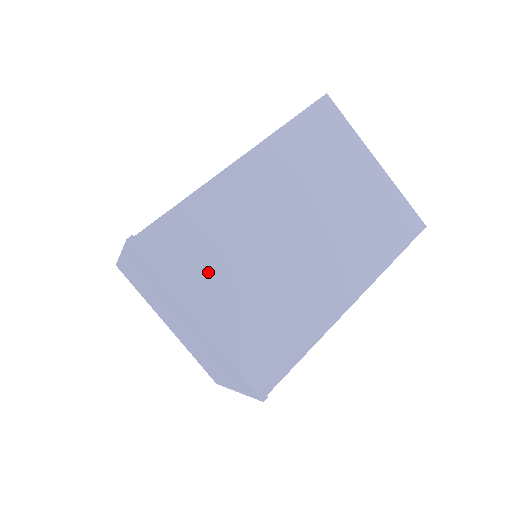
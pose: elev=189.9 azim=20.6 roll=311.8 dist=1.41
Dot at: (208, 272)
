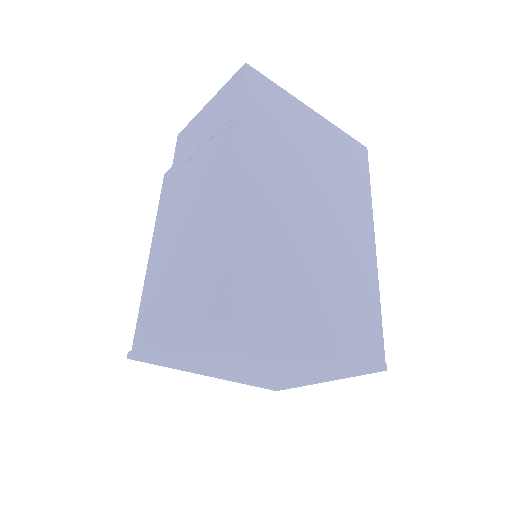
Dot at: (291, 297)
